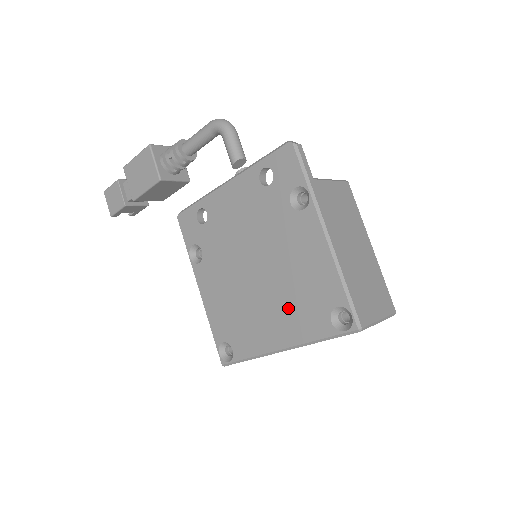
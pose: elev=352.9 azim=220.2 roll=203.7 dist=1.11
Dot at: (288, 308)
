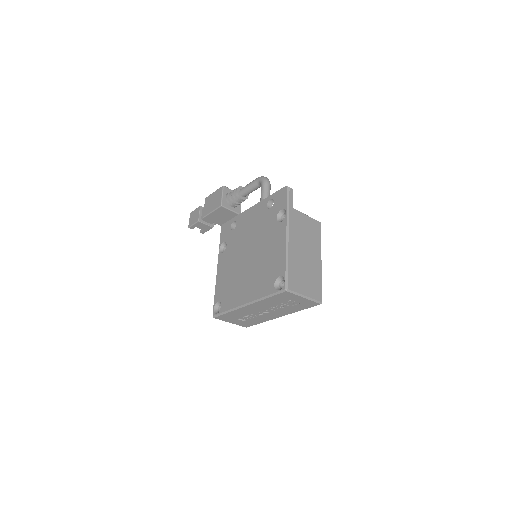
Dot at: (257, 278)
